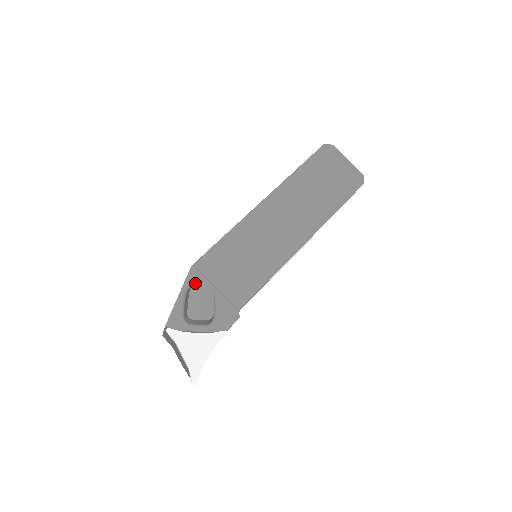
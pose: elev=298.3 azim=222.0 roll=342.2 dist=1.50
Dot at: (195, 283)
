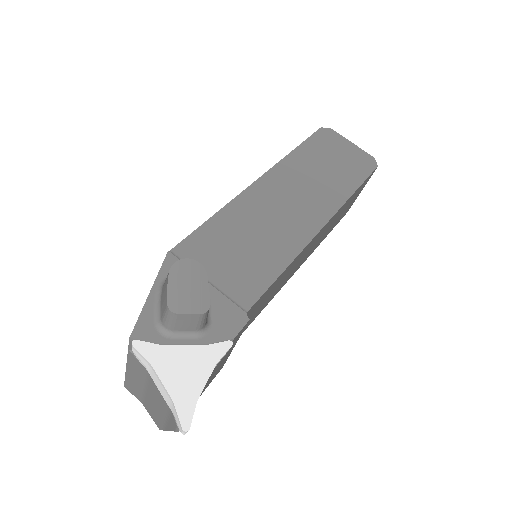
Dot at: occluded
